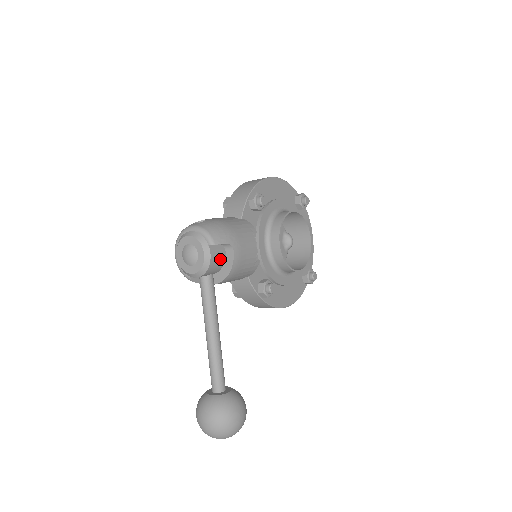
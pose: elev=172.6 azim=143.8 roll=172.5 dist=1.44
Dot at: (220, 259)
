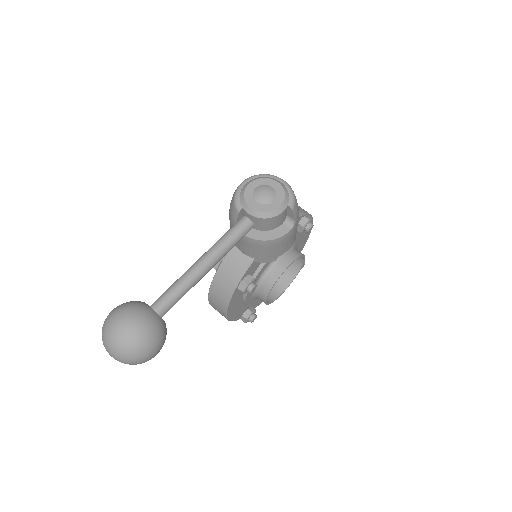
Dot at: (277, 223)
